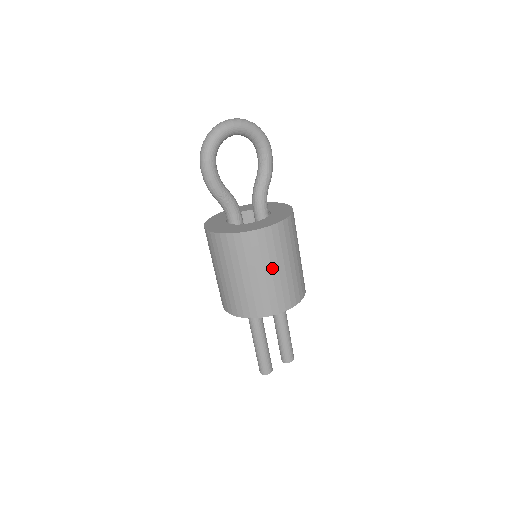
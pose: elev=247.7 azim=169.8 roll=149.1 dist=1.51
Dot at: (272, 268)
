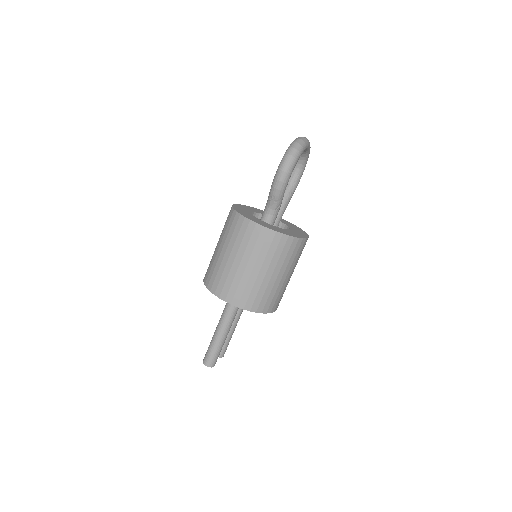
Dot at: (291, 273)
